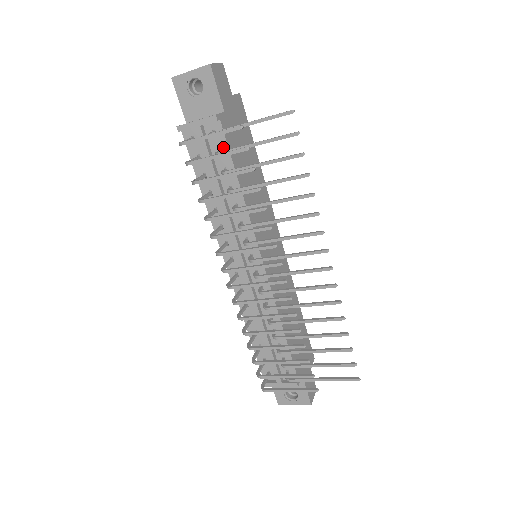
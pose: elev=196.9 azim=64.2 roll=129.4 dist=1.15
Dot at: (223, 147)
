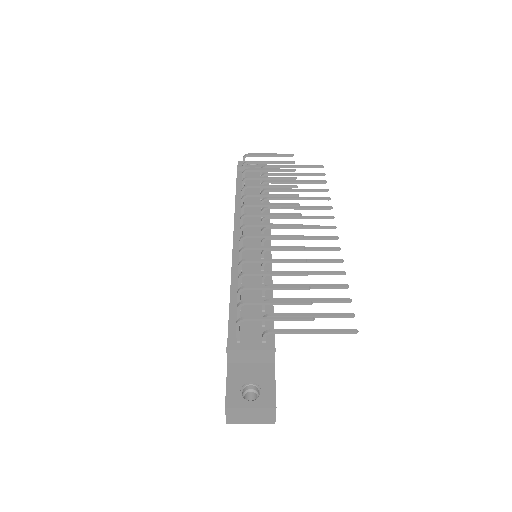
Dot at: occluded
